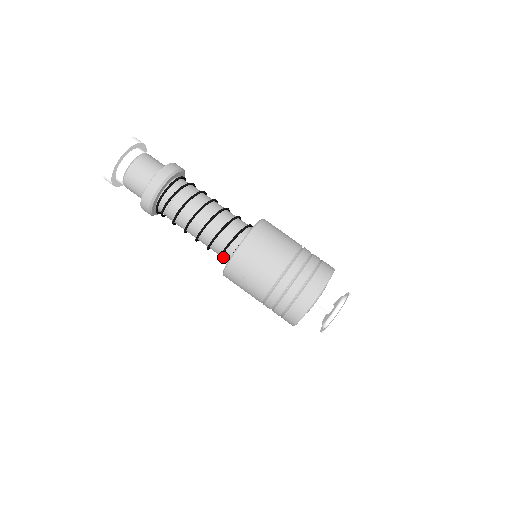
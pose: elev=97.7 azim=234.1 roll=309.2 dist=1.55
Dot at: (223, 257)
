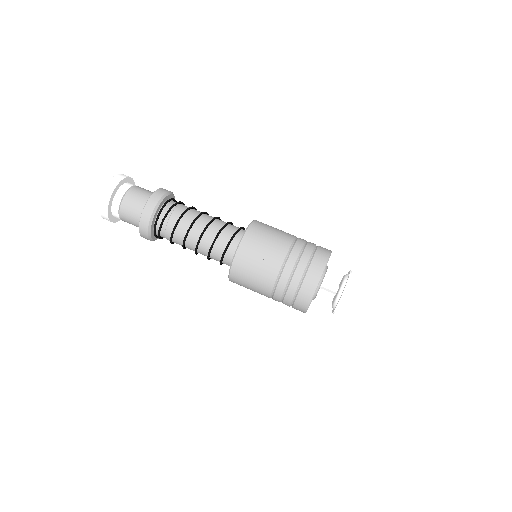
Dot at: (228, 252)
